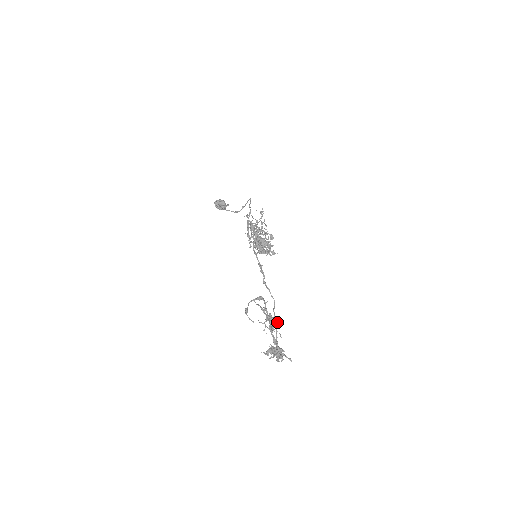
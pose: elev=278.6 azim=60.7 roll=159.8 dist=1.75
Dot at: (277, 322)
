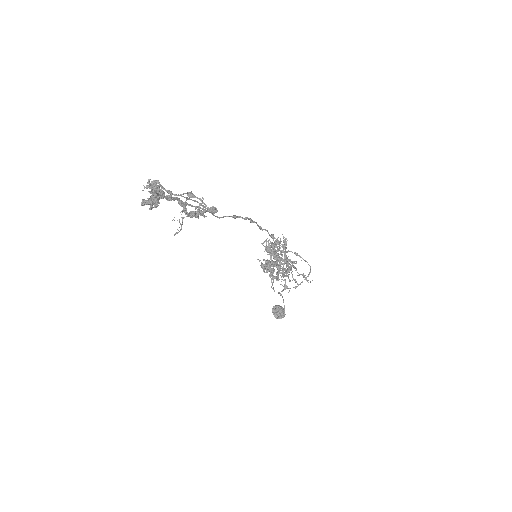
Dot at: (196, 208)
